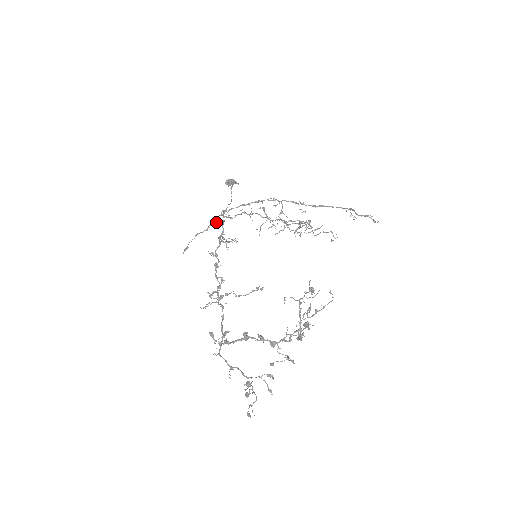
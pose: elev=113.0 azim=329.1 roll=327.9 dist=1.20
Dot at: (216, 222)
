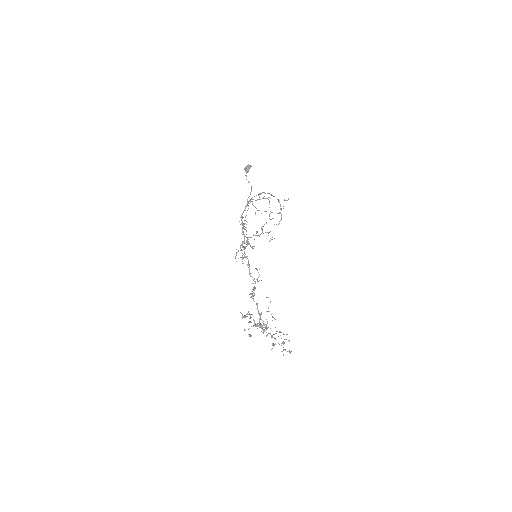
Dot at: occluded
